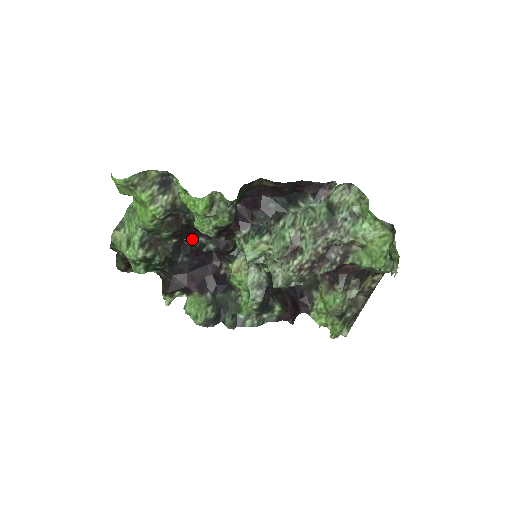
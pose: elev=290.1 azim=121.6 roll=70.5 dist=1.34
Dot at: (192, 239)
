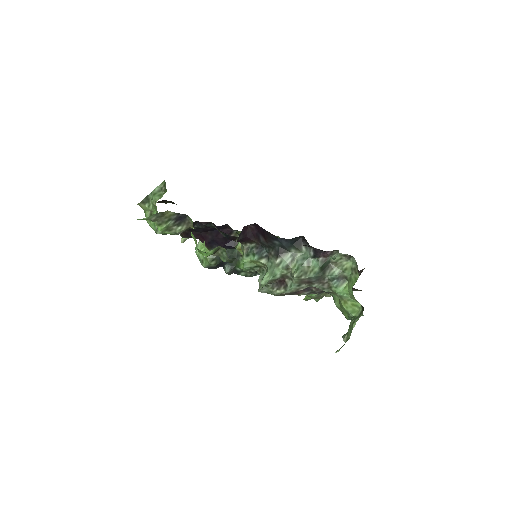
Dot at: (207, 223)
